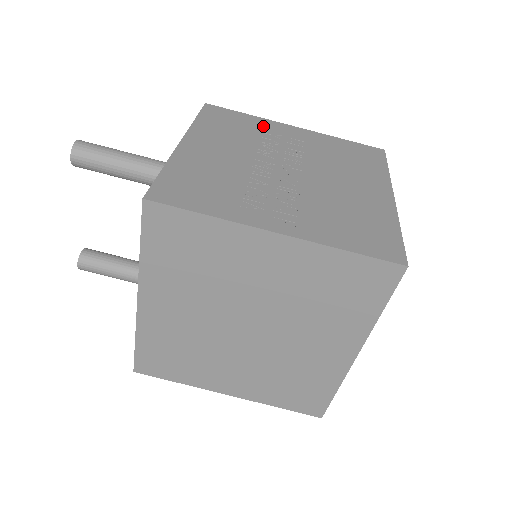
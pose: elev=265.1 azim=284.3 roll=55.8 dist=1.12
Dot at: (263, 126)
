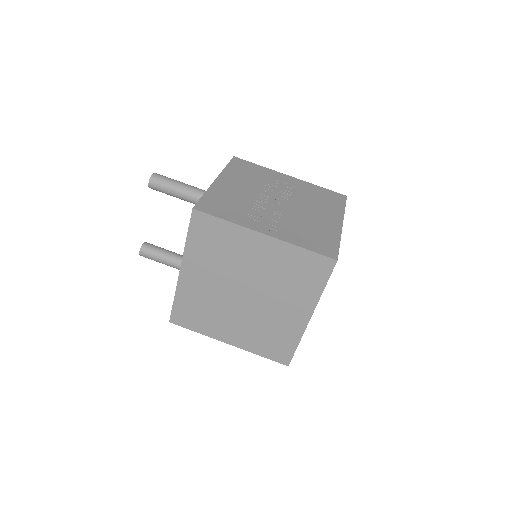
Dot at: (269, 174)
